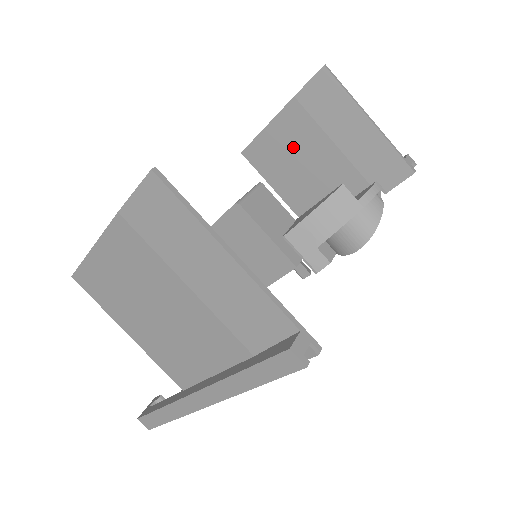
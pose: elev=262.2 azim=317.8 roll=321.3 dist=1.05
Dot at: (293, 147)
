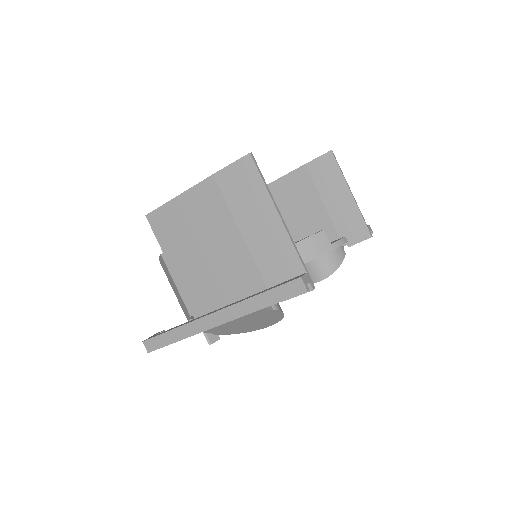
Dot at: (293, 198)
